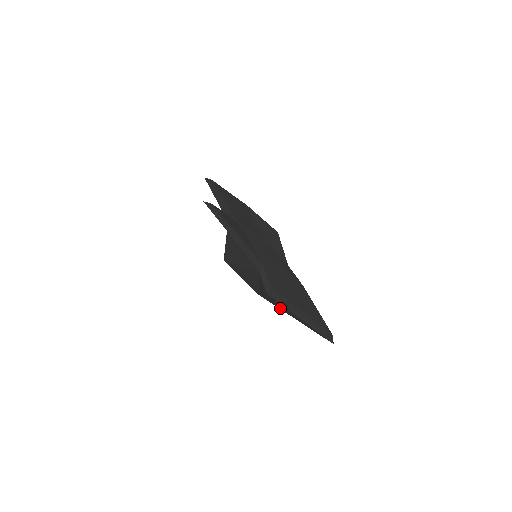
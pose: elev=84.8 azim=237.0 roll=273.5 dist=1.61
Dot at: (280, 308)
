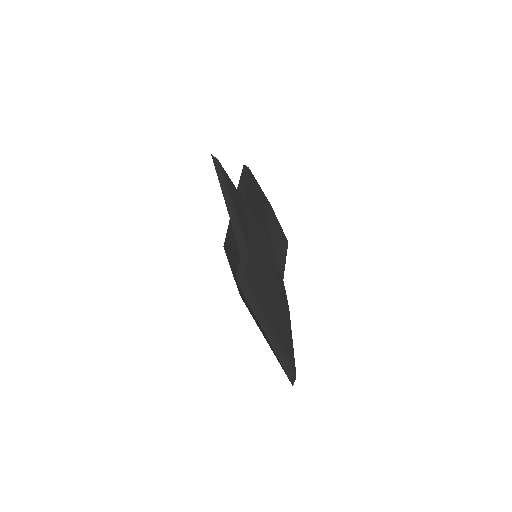
Dot at: (253, 317)
